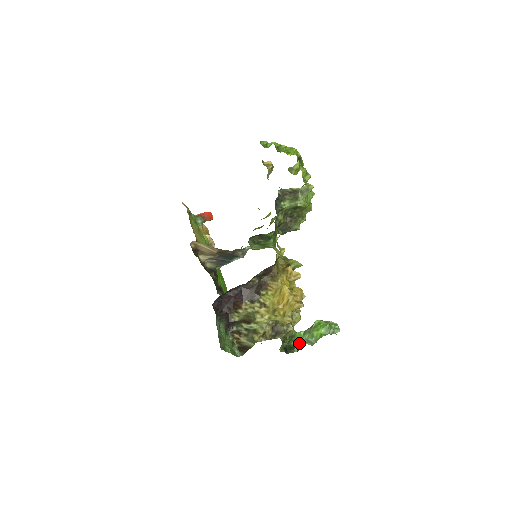
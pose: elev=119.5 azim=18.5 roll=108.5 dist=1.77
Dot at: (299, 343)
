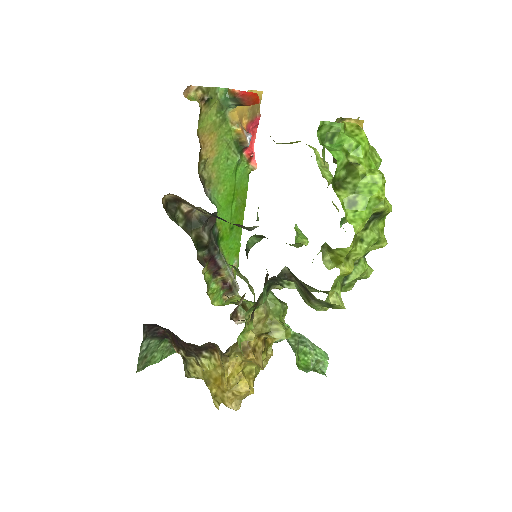
Dot at: occluded
